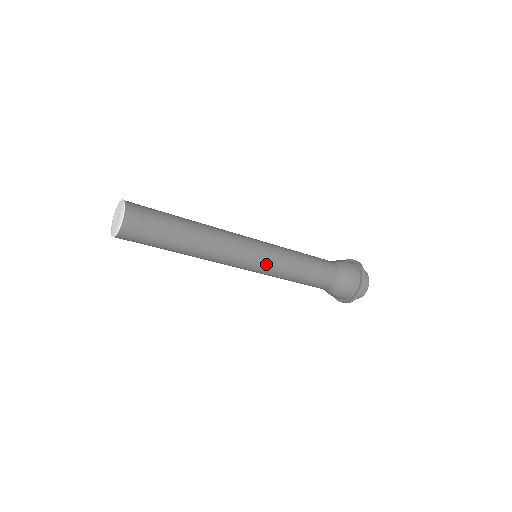
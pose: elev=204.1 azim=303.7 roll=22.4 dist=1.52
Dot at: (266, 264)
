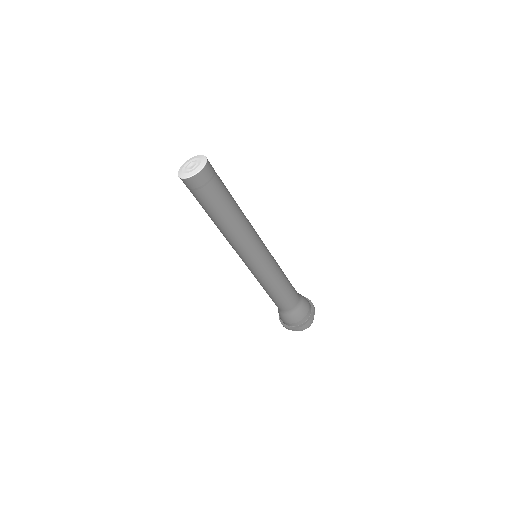
Dot at: (268, 259)
